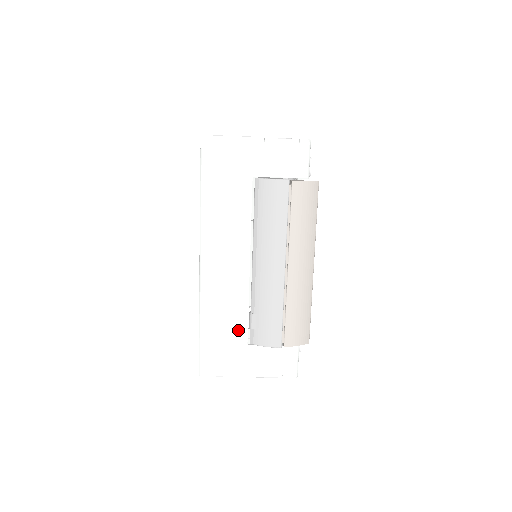
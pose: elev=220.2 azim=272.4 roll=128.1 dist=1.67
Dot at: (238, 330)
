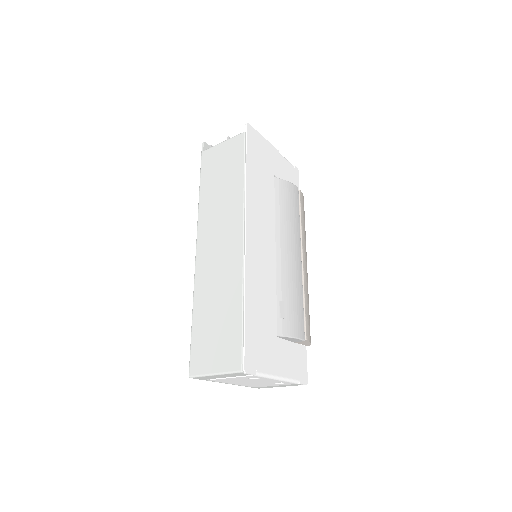
Dot at: (271, 317)
